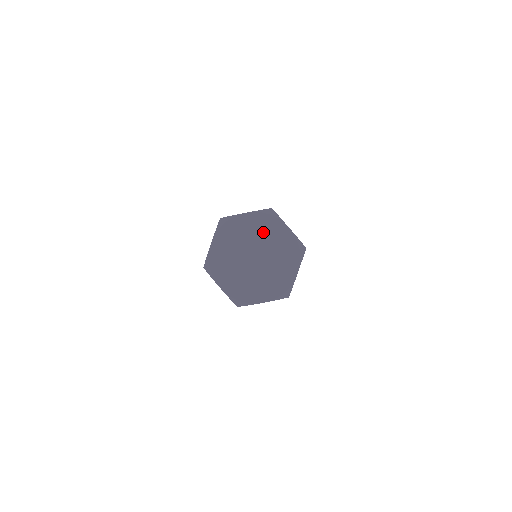
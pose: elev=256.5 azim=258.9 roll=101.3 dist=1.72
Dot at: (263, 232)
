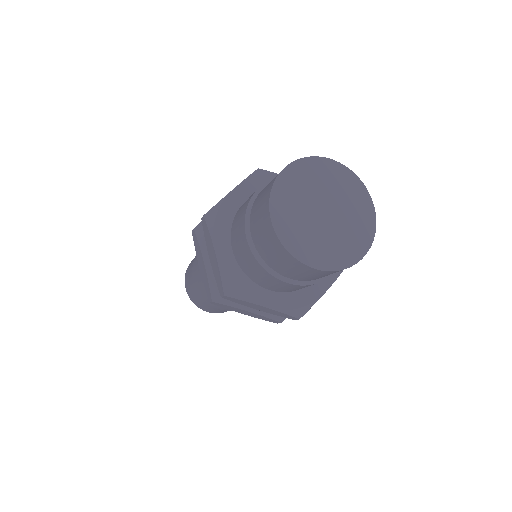
Dot at: (355, 185)
